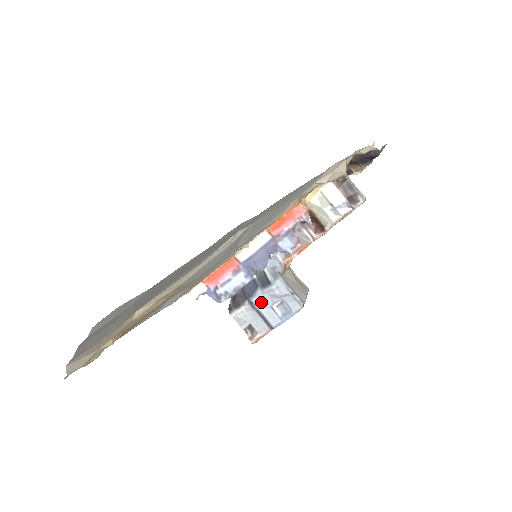
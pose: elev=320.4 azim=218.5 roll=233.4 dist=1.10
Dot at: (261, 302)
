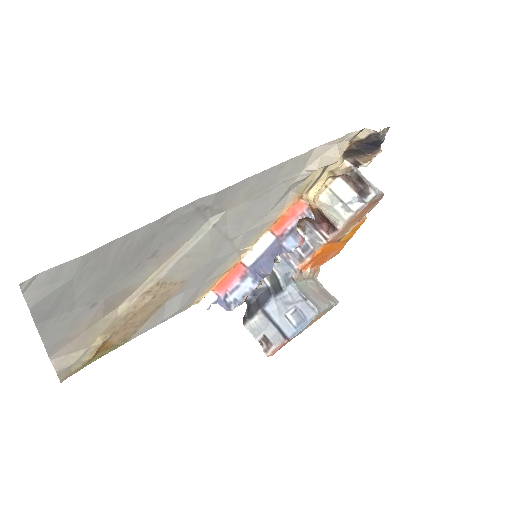
Dot at: (275, 311)
